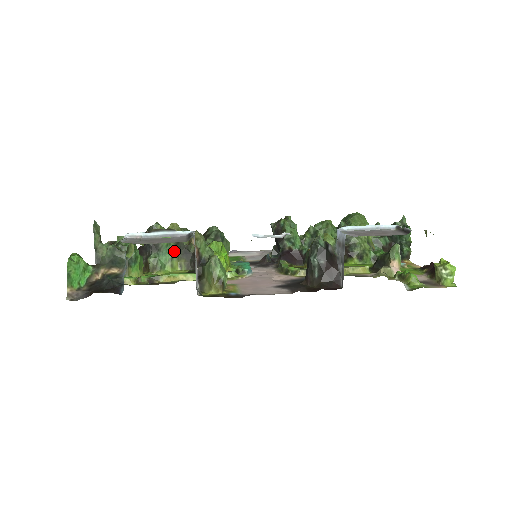
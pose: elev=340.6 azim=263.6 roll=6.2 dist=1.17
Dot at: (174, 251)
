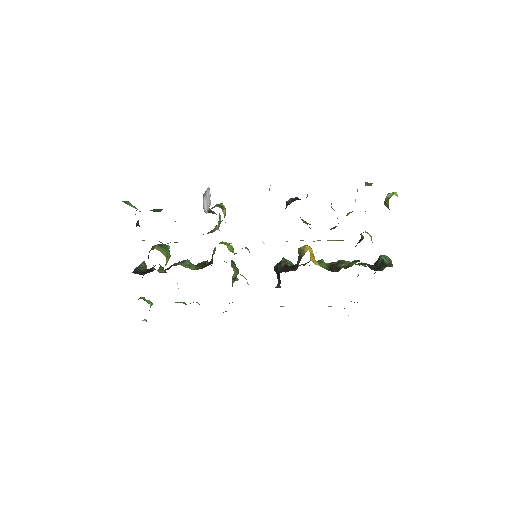
Dot at: (195, 265)
